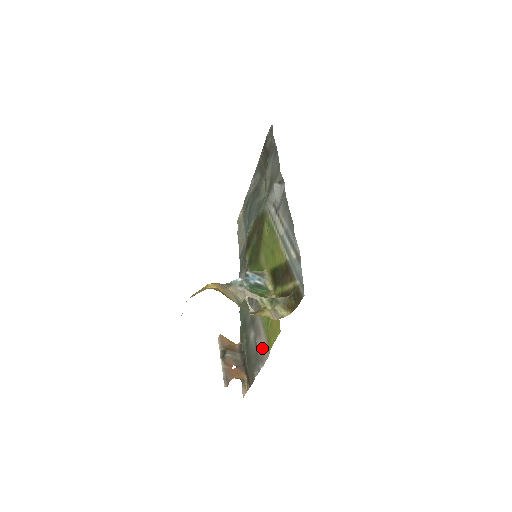
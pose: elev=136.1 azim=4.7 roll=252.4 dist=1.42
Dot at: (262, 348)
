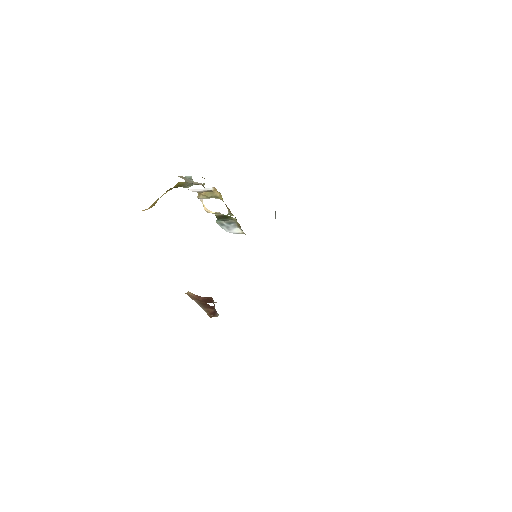
Dot at: occluded
